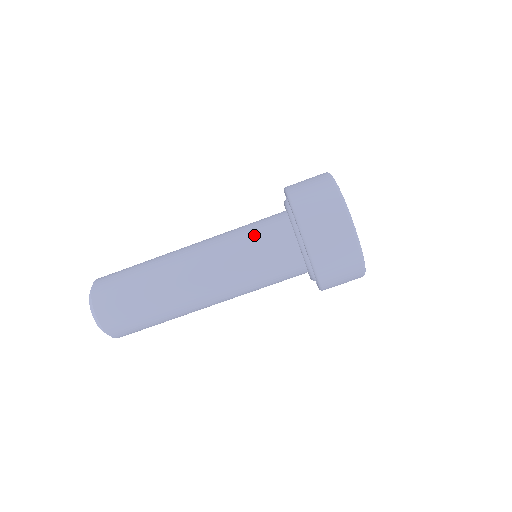
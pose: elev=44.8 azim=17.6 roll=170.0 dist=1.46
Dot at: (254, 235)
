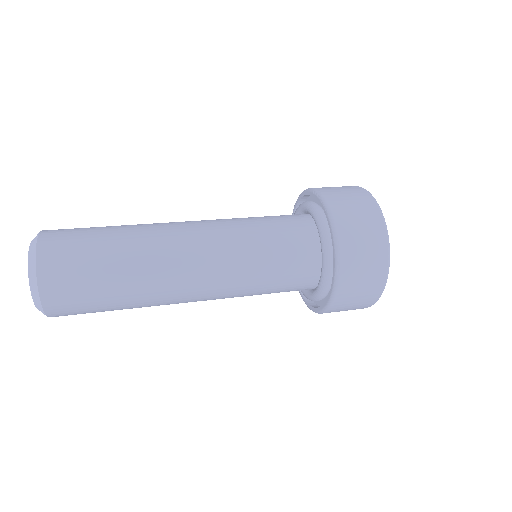
Dot at: (275, 249)
